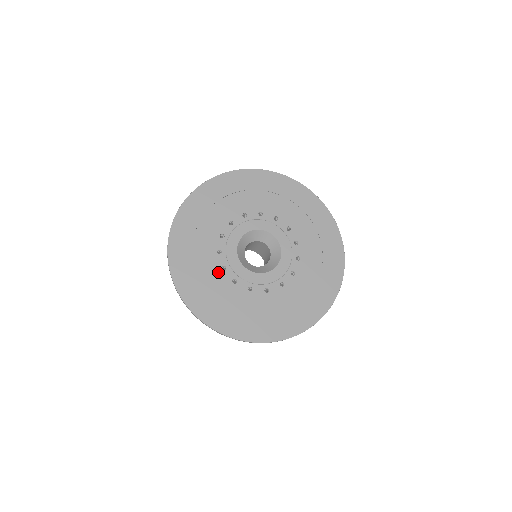
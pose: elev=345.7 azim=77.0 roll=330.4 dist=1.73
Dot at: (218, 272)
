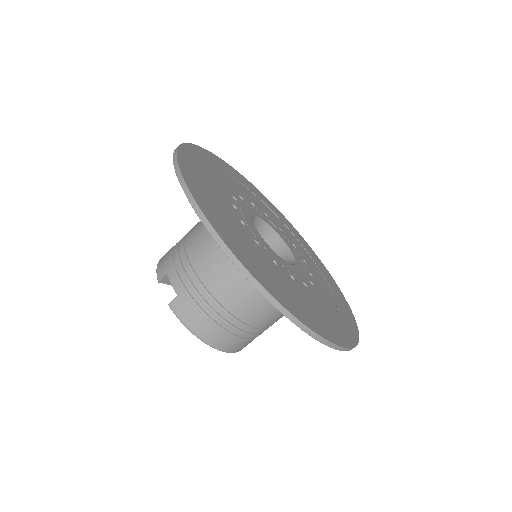
Dot at: (255, 244)
